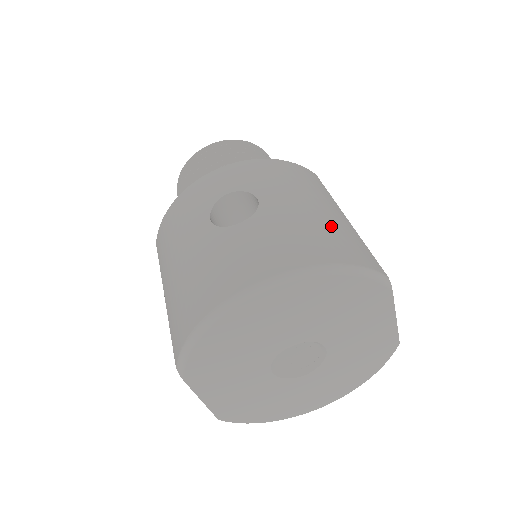
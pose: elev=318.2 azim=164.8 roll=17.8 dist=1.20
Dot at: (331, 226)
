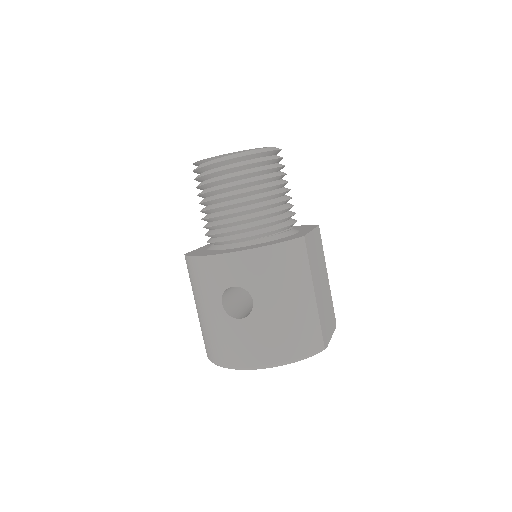
Dot at: (297, 322)
